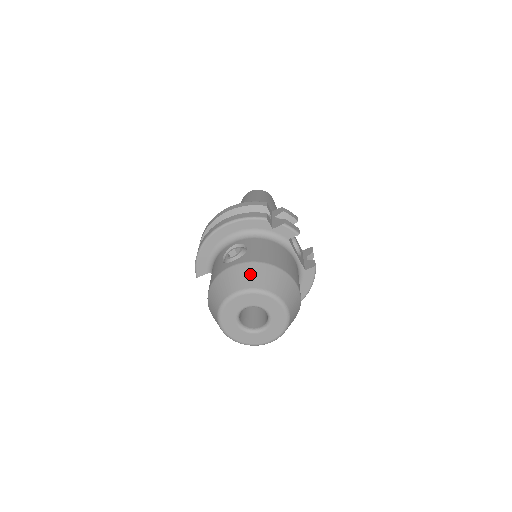
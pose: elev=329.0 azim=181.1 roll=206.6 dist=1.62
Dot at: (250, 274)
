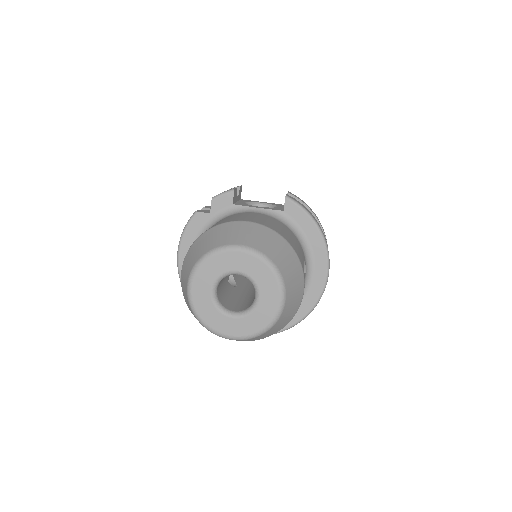
Dot at: (189, 260)
